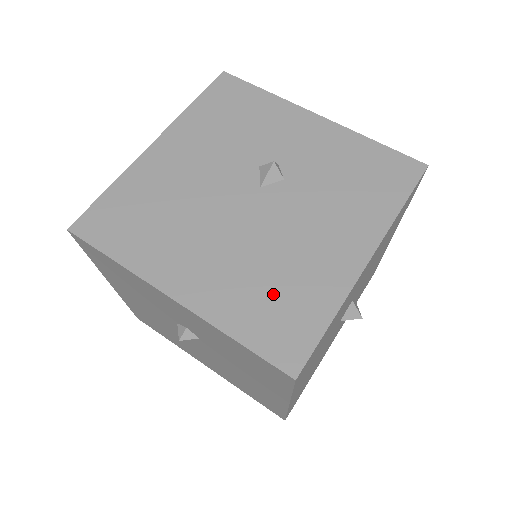
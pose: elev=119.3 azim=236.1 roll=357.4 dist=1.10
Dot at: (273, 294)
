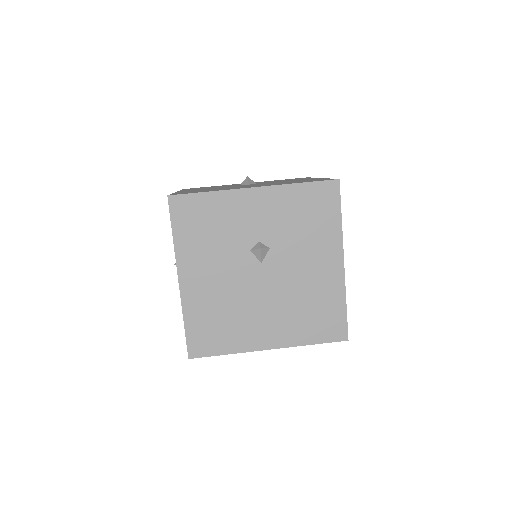
Dot at: (312, 313)
